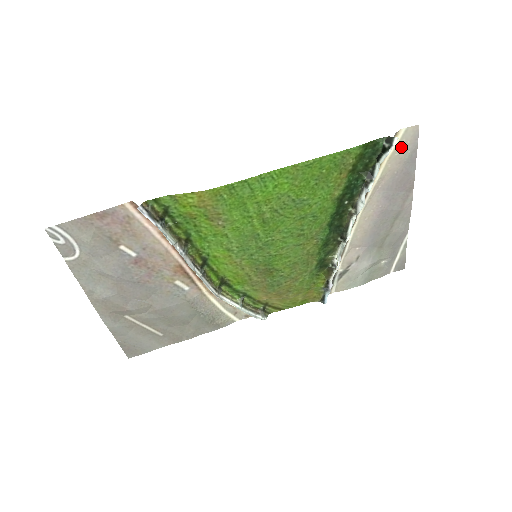
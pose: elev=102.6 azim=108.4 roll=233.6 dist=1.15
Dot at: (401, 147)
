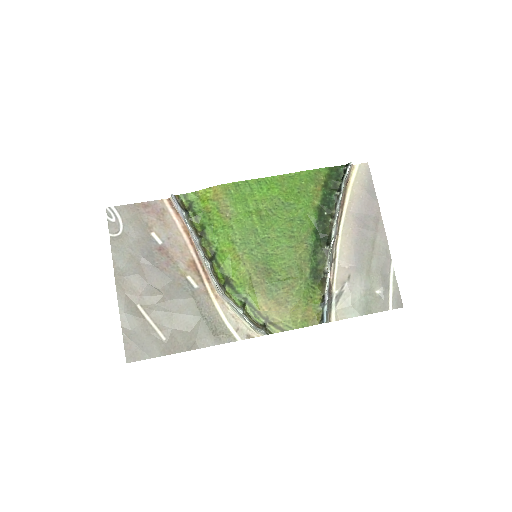
Dot at: (359, 177)
